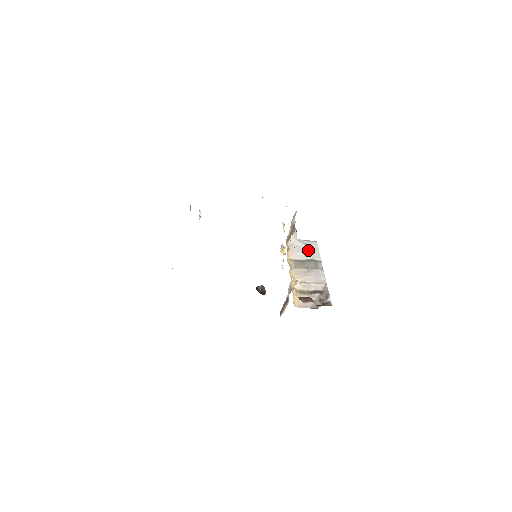
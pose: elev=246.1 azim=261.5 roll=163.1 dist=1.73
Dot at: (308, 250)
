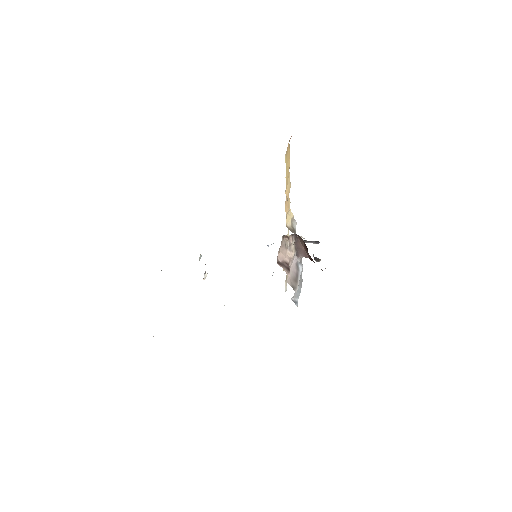
Dot at: occluded
